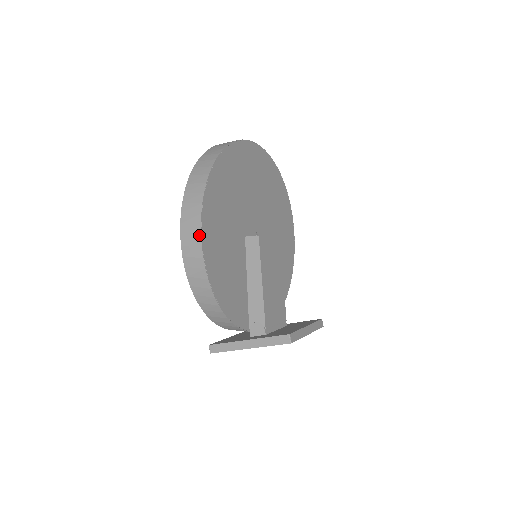
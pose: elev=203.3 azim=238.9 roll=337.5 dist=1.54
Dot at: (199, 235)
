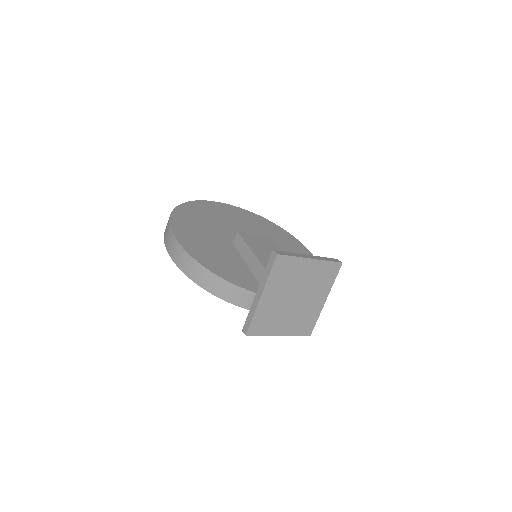
Dot at: (172, 235)
